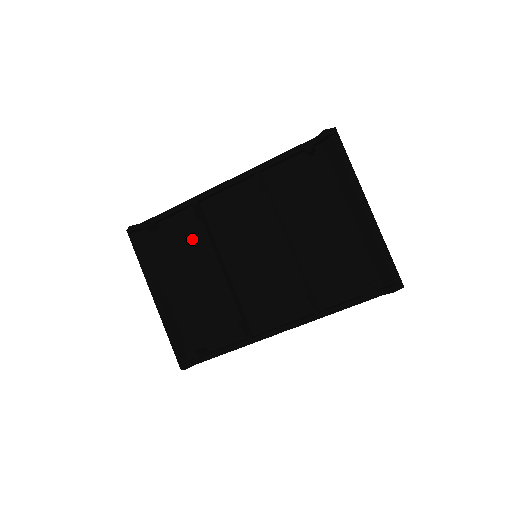
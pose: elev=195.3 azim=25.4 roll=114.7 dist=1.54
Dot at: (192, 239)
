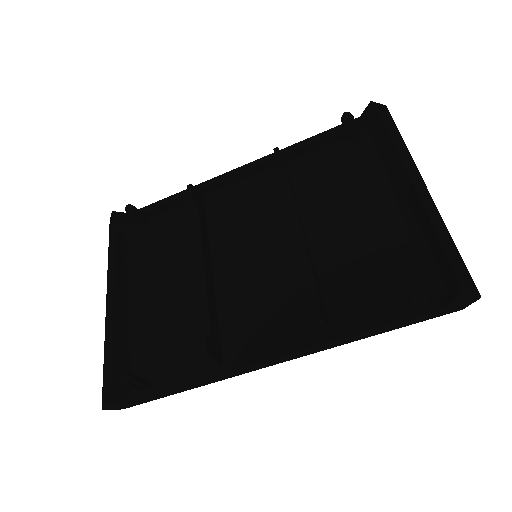
Dot at: (182, 236)
